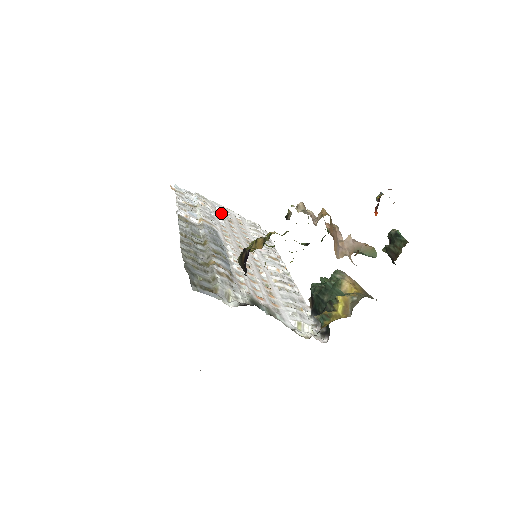
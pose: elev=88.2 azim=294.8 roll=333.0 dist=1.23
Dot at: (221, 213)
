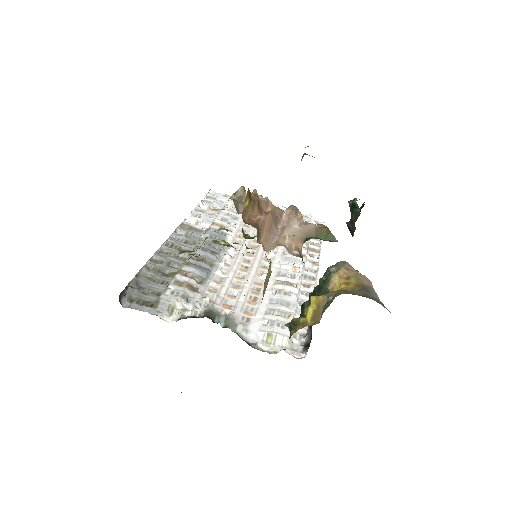
Dot at: occluded
